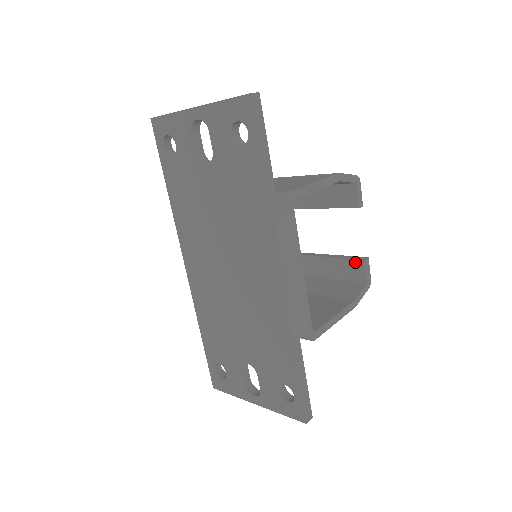
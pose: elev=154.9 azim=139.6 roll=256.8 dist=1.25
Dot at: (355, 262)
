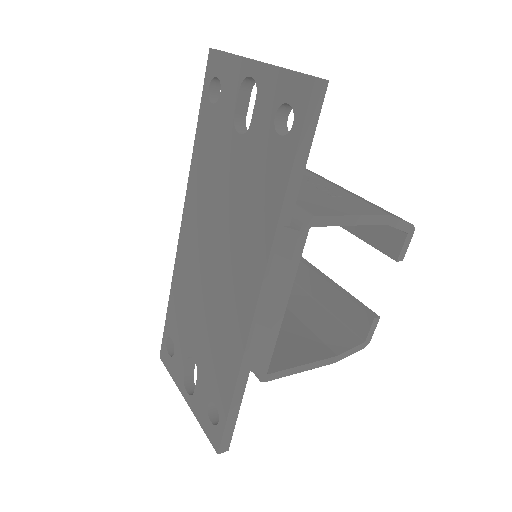
Dot at: (363, 314)
